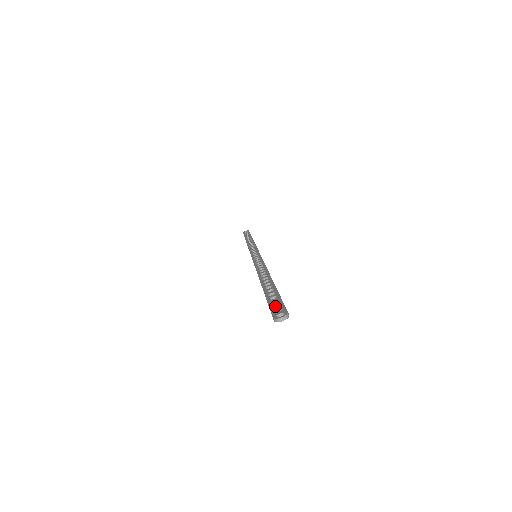
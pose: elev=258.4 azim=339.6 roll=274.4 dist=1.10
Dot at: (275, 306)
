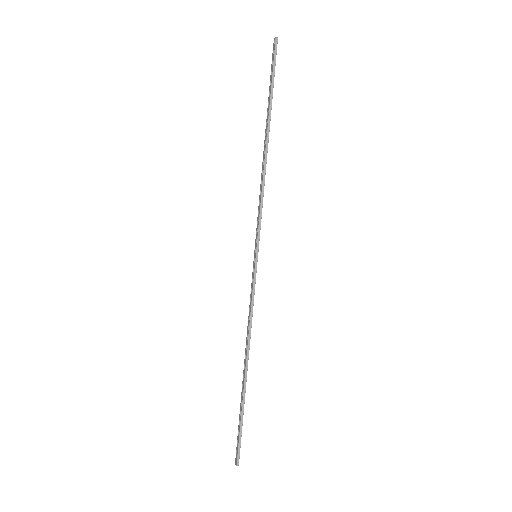
Dot at: (238, 439)
